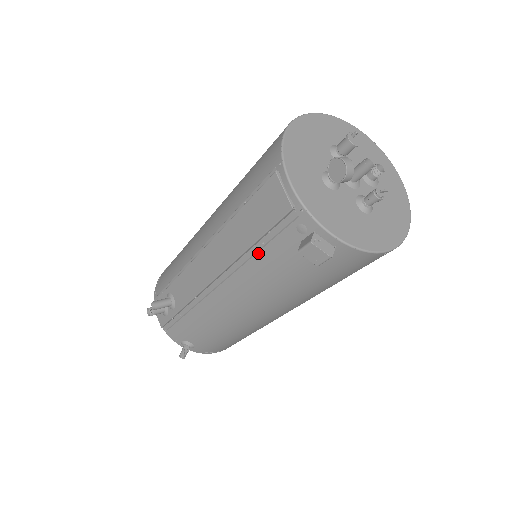
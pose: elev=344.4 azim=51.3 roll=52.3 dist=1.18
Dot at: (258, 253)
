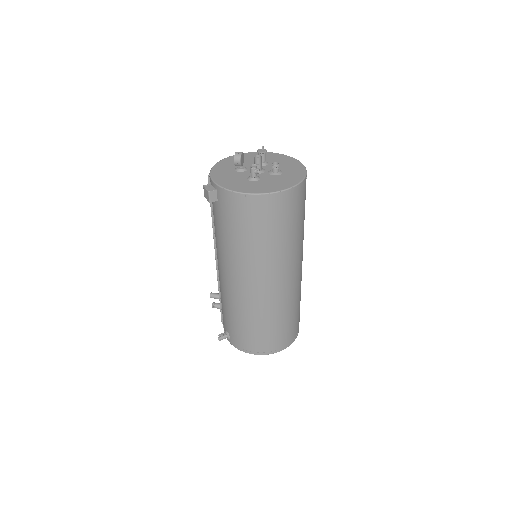
Dot at: occluded
